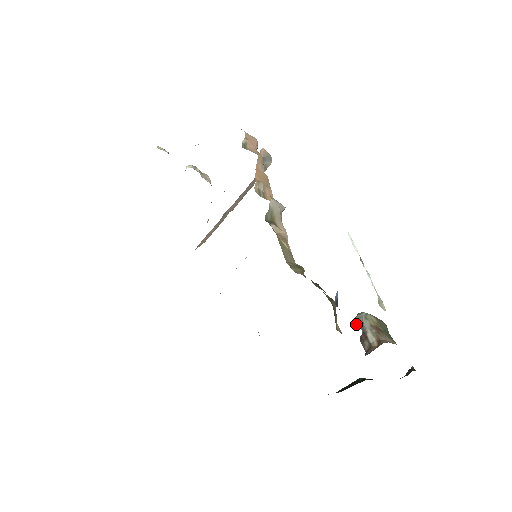
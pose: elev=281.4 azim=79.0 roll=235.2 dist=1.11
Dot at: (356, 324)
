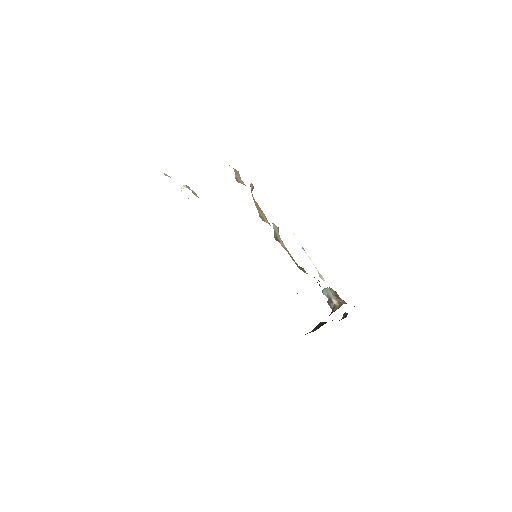
Dot at: (324, 294)
